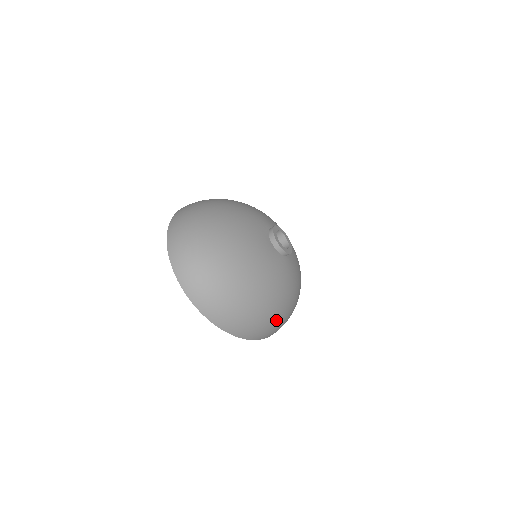
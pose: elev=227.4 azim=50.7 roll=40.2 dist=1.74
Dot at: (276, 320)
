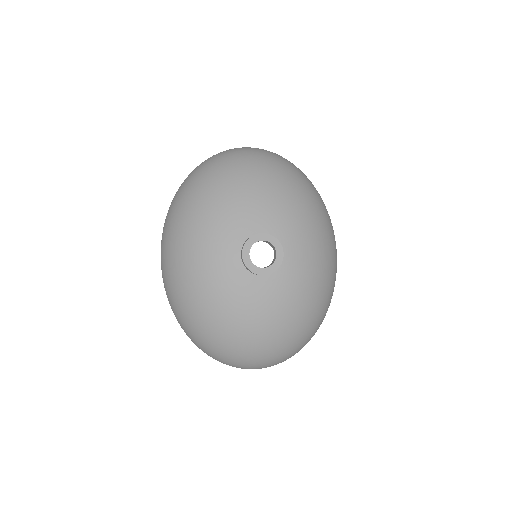
Dot at: (334, 266)
